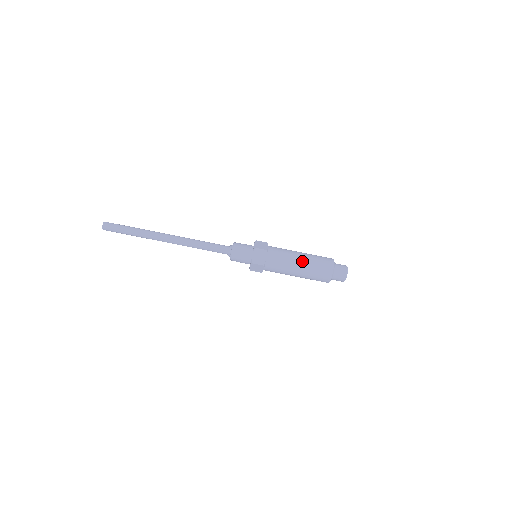
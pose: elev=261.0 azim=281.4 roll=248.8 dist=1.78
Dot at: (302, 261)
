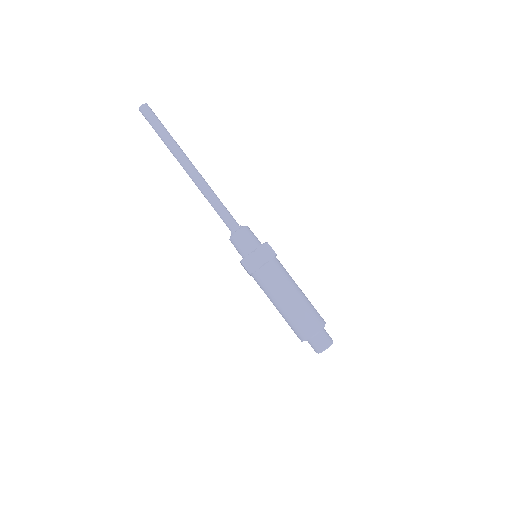
Dot at: (300, 293)
